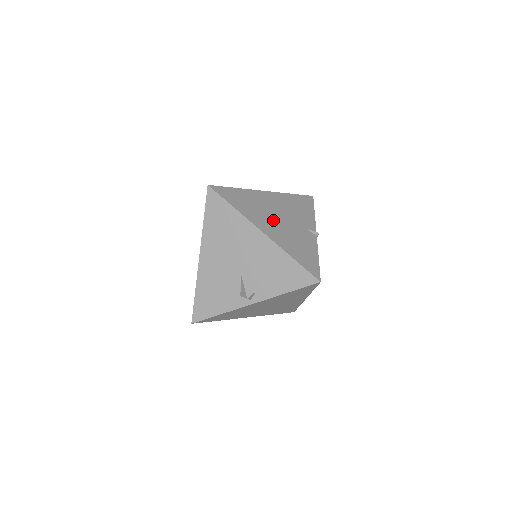
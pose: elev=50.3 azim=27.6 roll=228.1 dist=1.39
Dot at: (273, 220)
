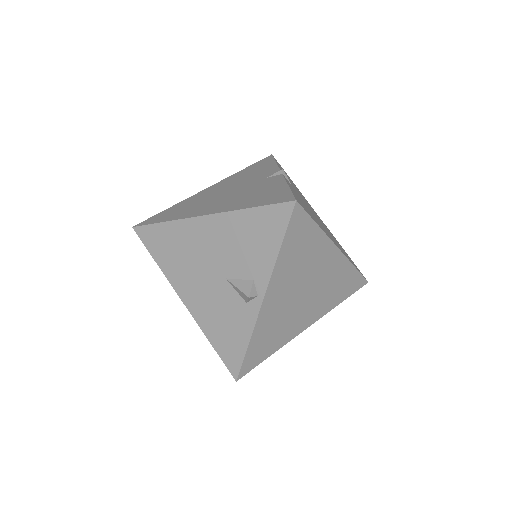
Dot at: (218, 199)
